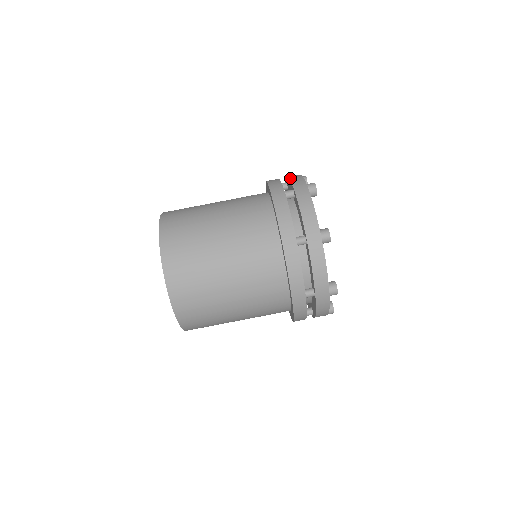
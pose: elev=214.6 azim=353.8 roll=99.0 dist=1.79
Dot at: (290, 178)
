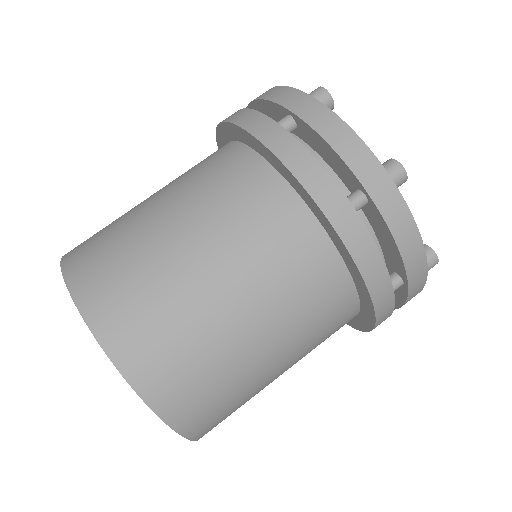
Dot at: (339, 152)
